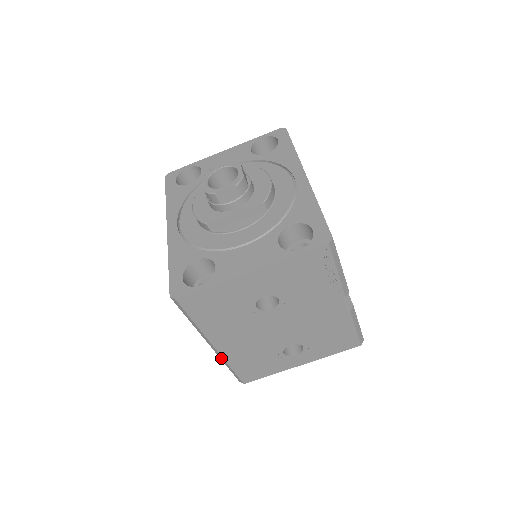
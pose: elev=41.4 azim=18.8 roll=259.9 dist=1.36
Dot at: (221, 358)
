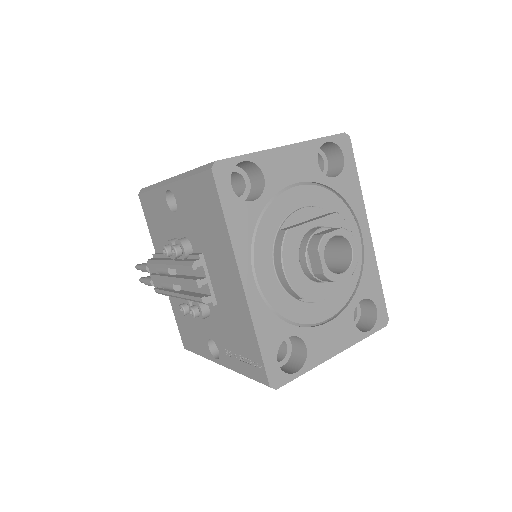
Dot at: occluded
